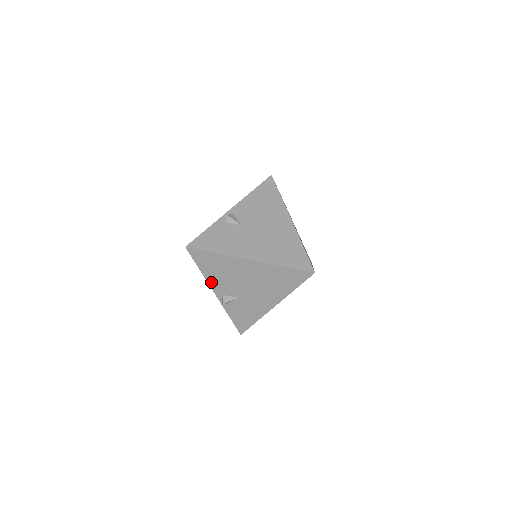
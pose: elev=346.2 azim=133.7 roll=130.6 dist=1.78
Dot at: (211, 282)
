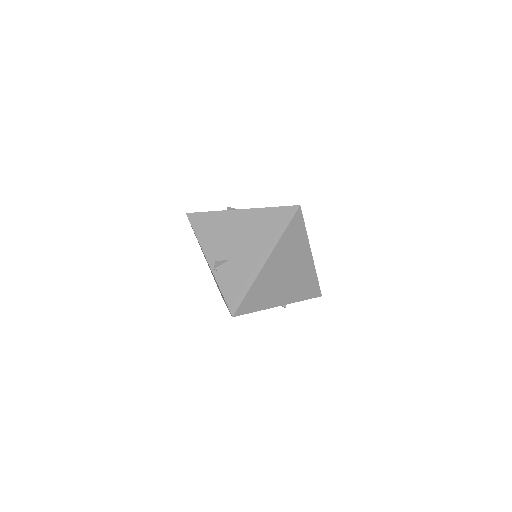
Dot at: (205, 248)
